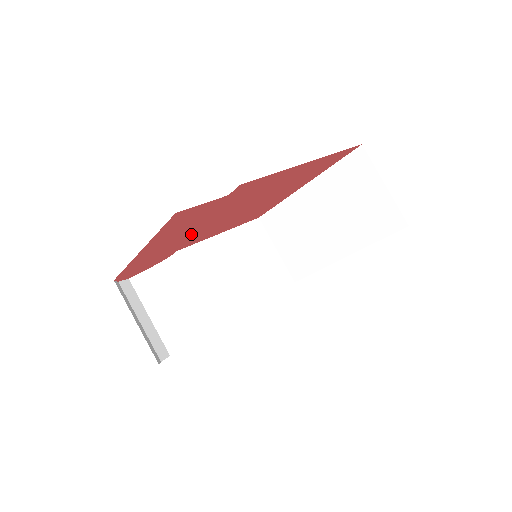
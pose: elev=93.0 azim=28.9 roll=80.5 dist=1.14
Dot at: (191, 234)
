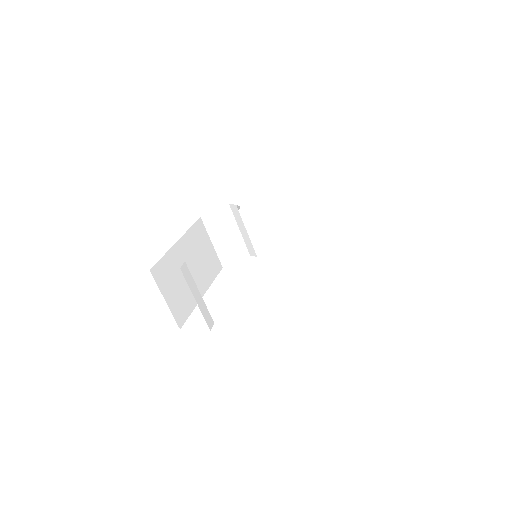
Dot at: occluded
